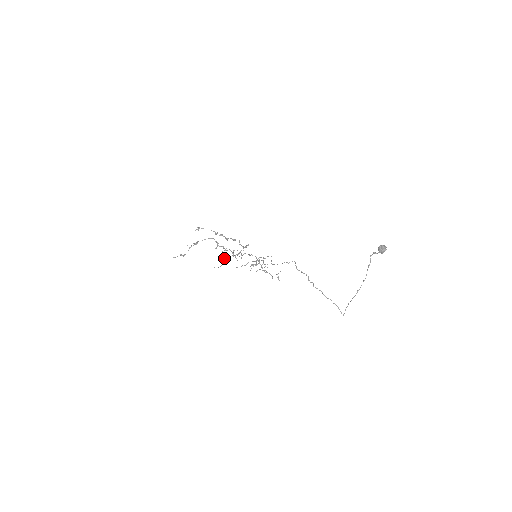
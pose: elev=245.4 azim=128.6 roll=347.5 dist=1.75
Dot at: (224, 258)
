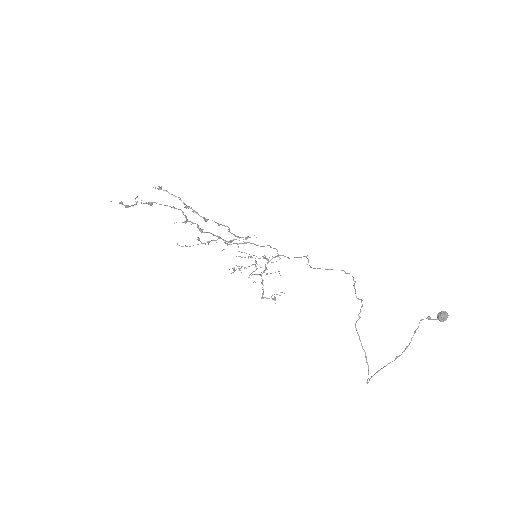
Dot at: (198, 238)
